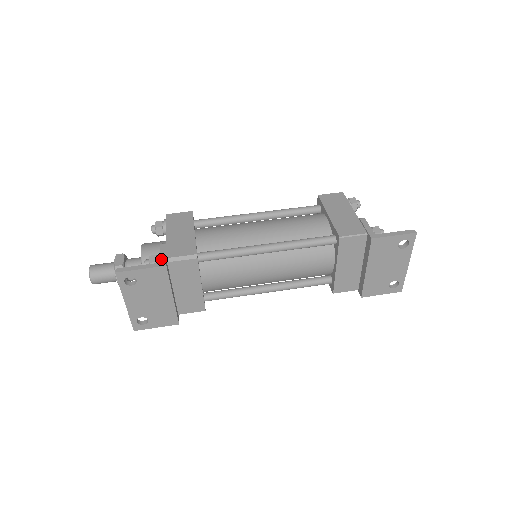
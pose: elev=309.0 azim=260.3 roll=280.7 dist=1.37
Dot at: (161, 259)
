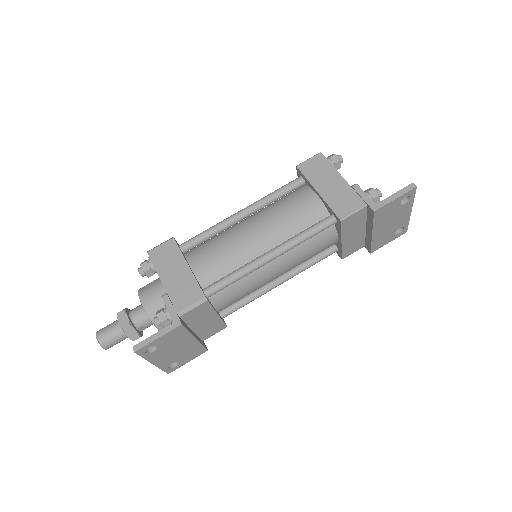
Dot at: (172, 318)
